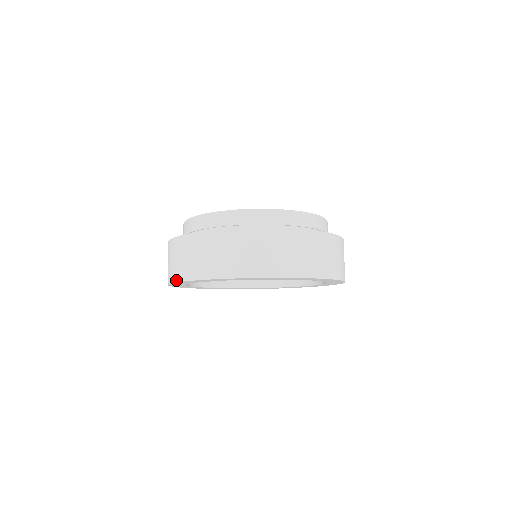
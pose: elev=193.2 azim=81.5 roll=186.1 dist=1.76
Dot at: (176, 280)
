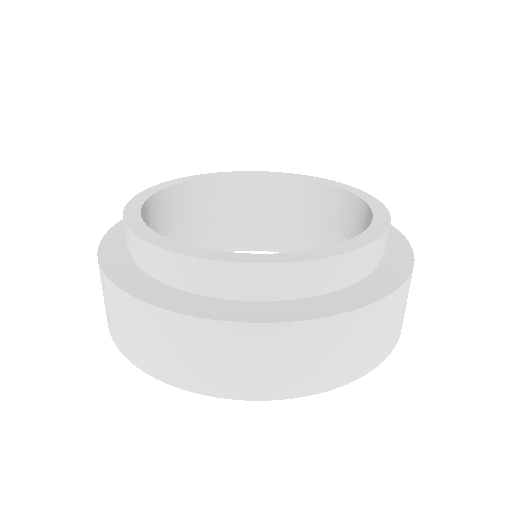
Dot at: (255, 398)
